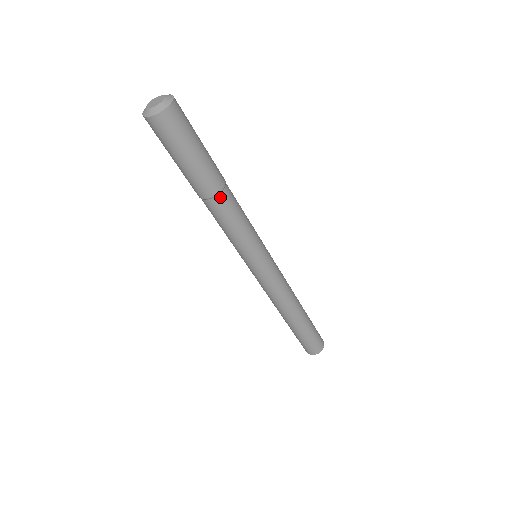
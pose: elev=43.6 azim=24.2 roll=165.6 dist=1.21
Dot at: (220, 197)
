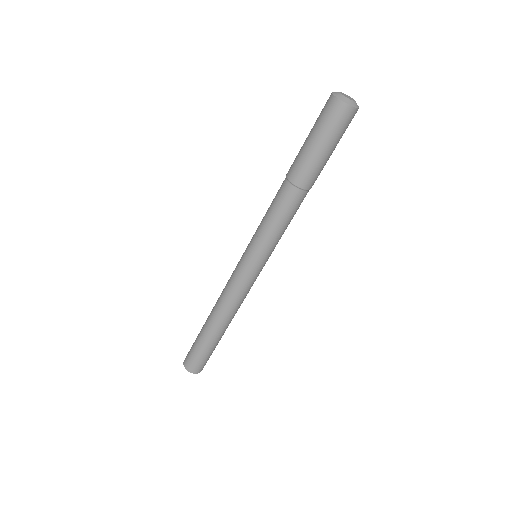
Dot at: (295, 190)
